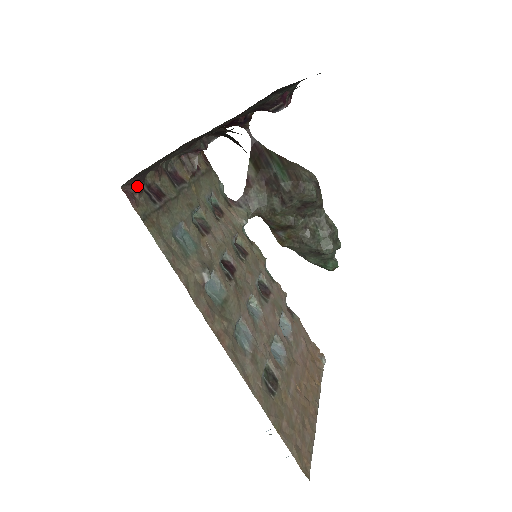
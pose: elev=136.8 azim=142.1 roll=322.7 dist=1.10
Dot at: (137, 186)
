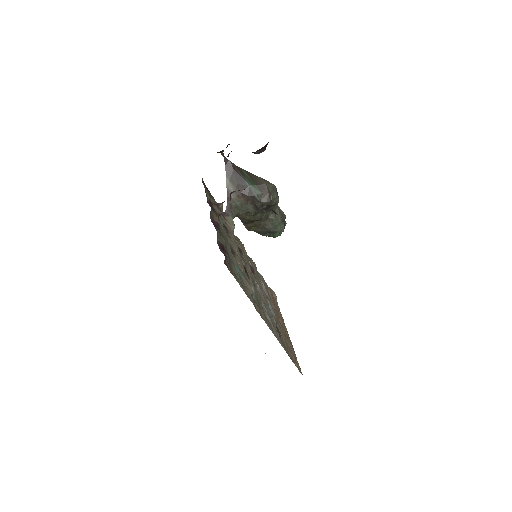
Dot at: occluded
